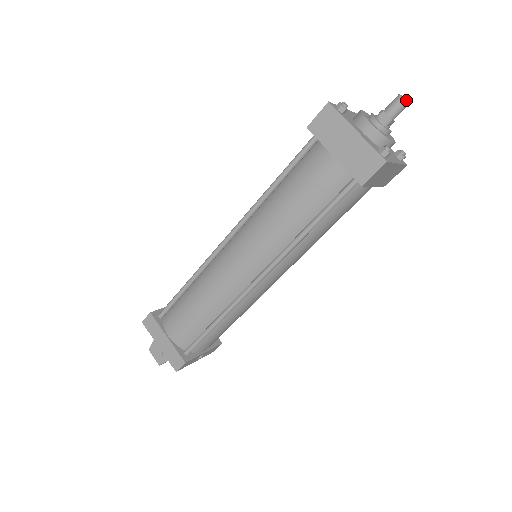
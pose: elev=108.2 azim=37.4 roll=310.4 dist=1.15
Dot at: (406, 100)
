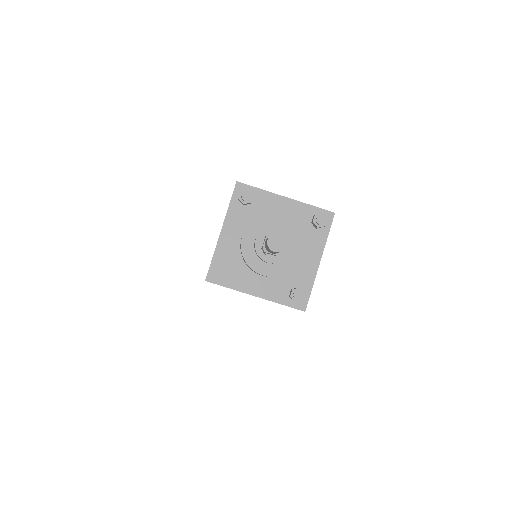
Dot at: (280, 242)
